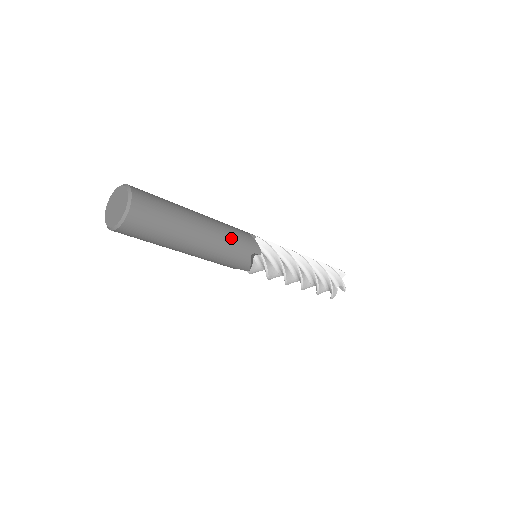
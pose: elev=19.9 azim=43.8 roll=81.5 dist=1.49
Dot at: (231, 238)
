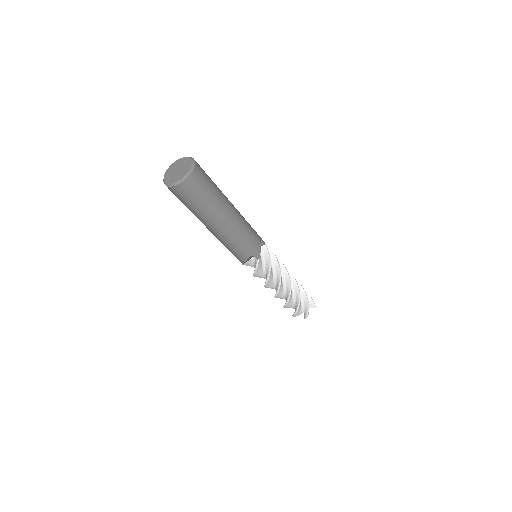
Dot at: (243, 237)
